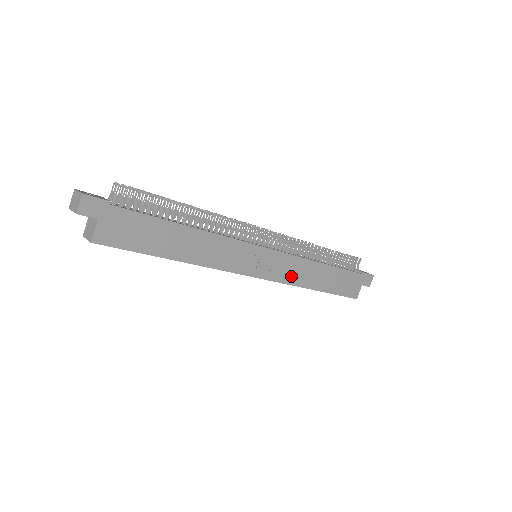
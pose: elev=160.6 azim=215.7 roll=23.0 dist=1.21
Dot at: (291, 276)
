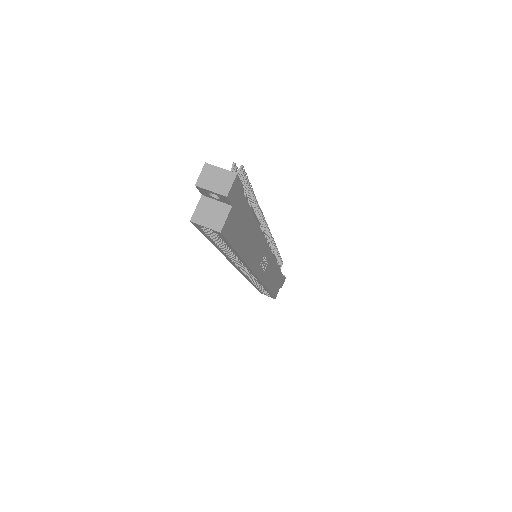
Dot at: (267, 277)
